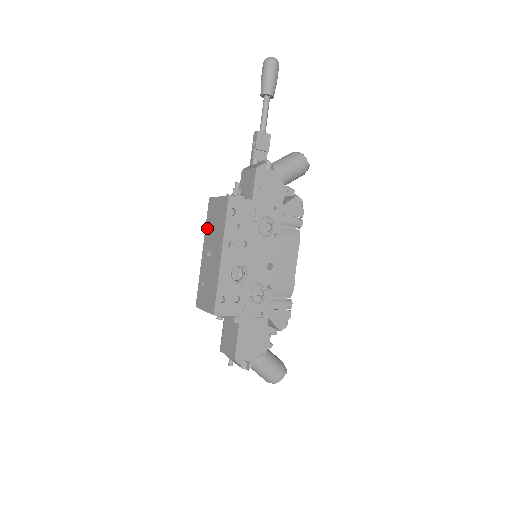
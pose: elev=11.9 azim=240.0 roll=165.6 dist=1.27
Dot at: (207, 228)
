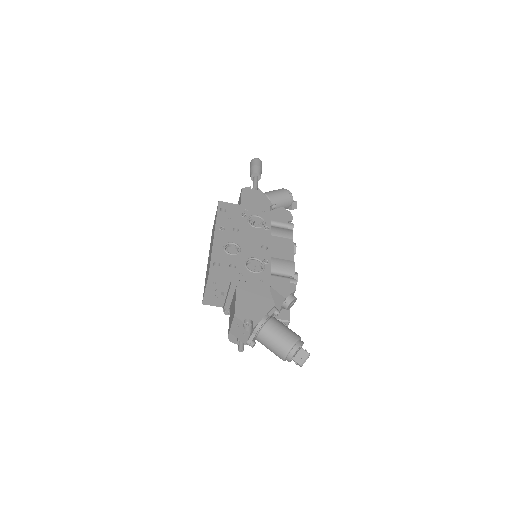
Dot at: (210, 245)
